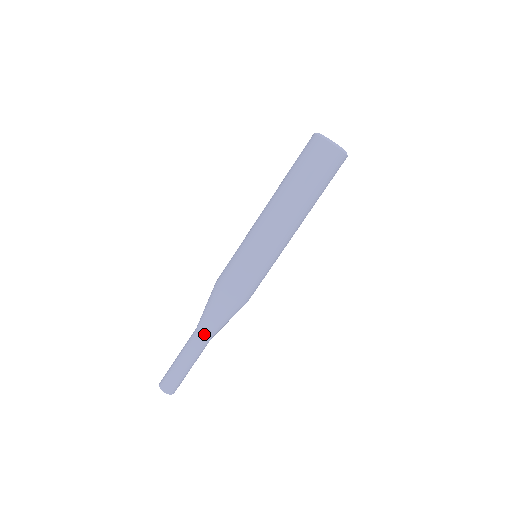
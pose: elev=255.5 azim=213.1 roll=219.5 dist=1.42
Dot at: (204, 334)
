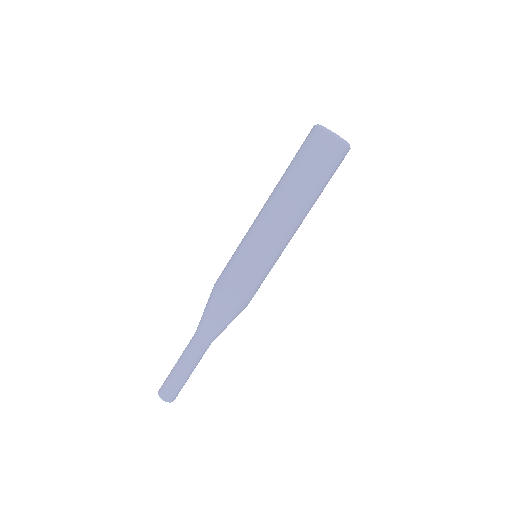
Dot at: (209, 341)
